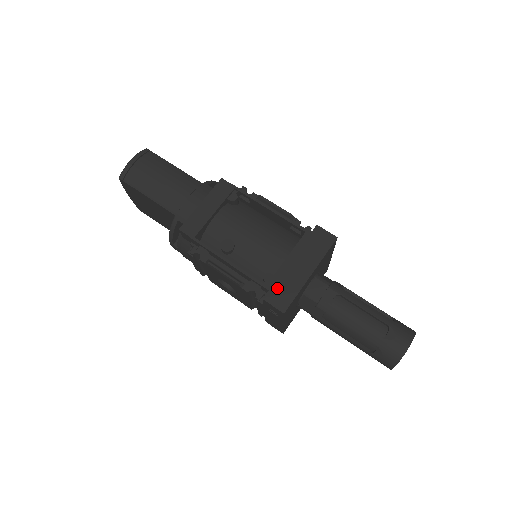
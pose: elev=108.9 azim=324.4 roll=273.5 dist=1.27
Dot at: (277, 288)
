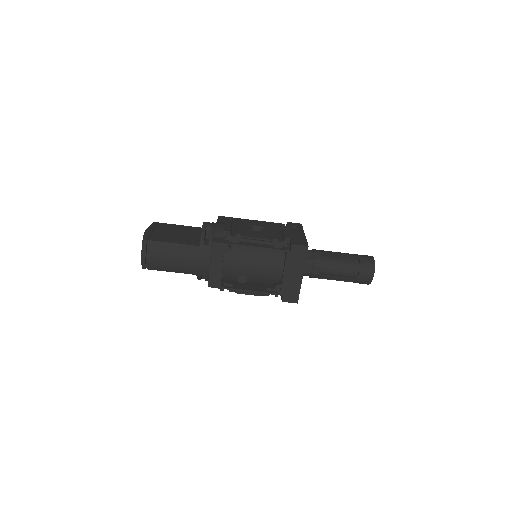
Dot at: (287, 292)
